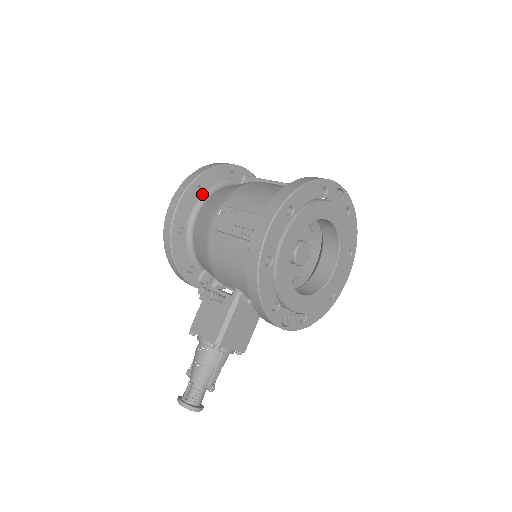
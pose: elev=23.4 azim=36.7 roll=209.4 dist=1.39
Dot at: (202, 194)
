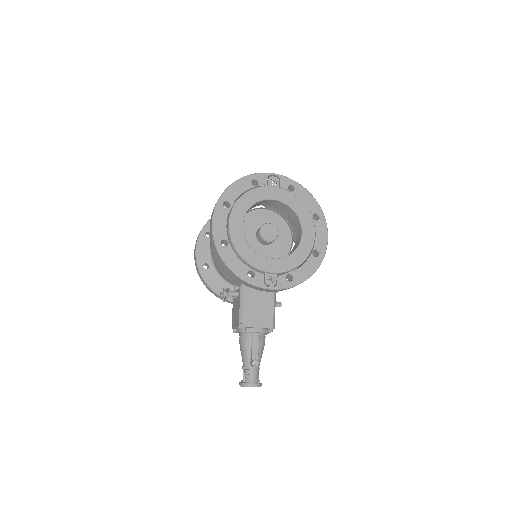
Dot at: occluded
